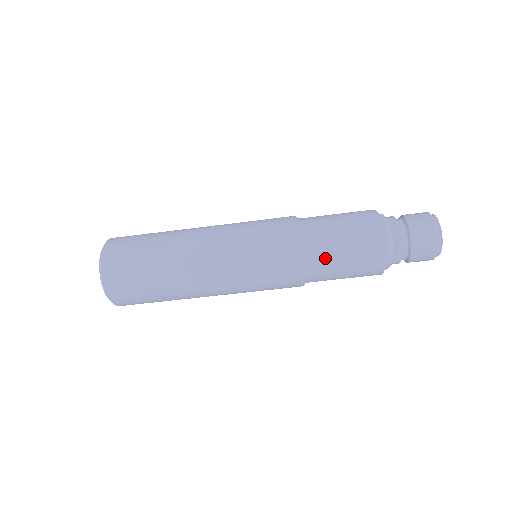
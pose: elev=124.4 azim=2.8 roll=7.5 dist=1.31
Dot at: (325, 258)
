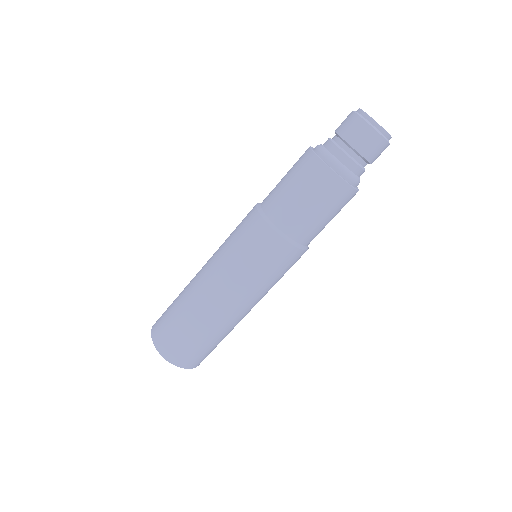
Dot at: (311, 228)
